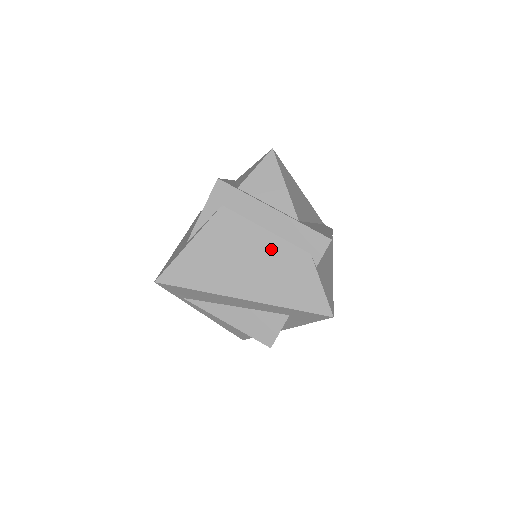
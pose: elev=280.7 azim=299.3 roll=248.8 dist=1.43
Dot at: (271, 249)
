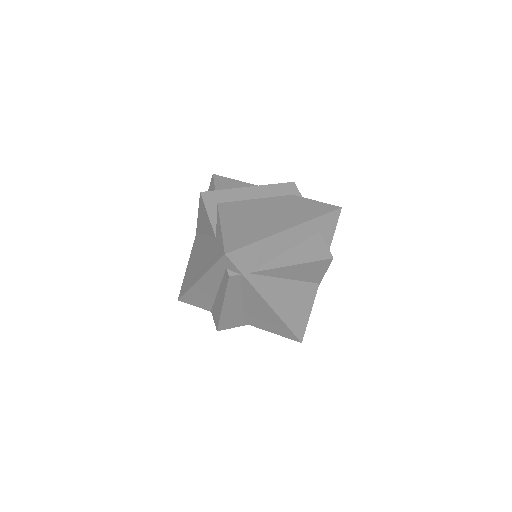
Dot at: (271, 203)
